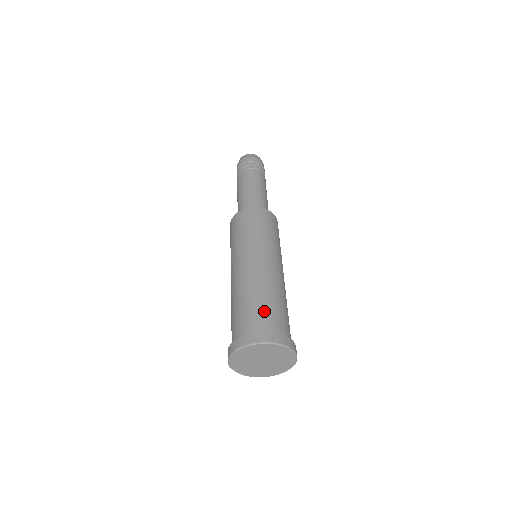
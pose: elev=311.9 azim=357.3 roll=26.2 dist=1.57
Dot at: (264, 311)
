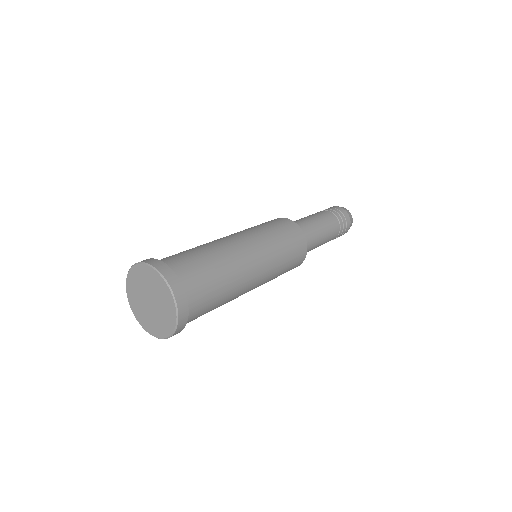
Dot at: (201, 271)
